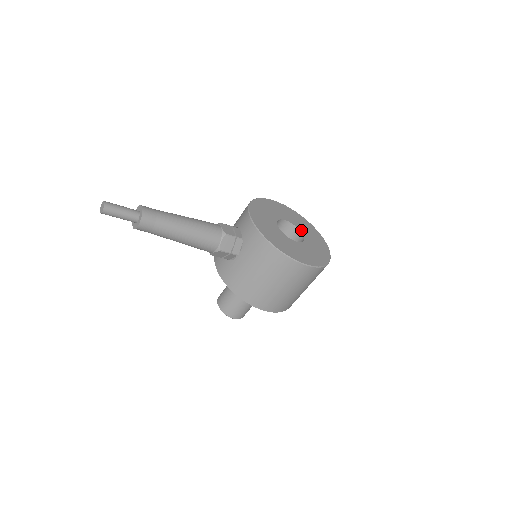
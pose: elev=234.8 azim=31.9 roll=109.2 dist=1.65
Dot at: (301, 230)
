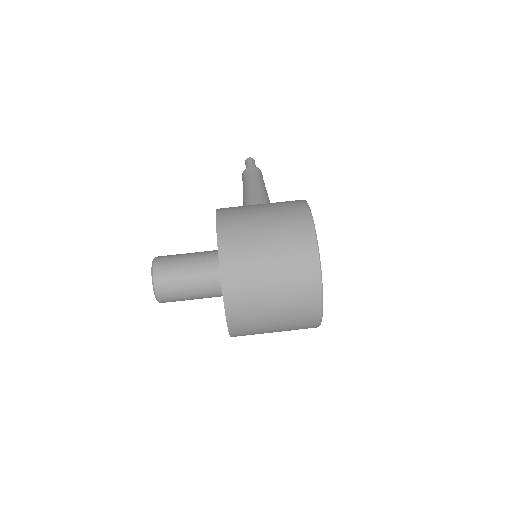
Dot at: occluded
